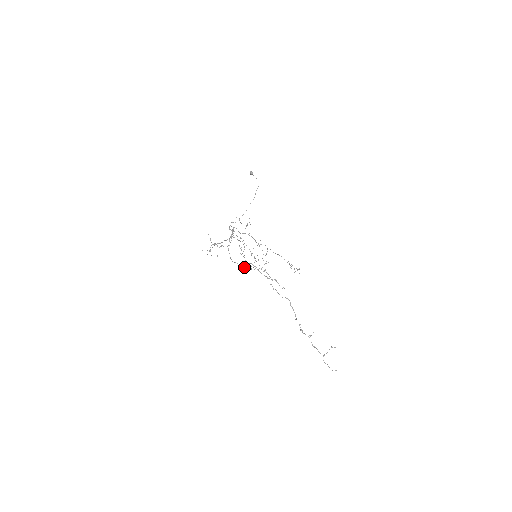
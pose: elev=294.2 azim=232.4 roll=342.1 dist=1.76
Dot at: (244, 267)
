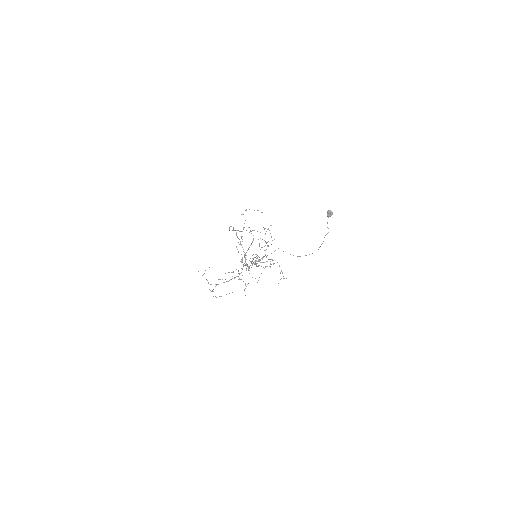
Dot at: occluded
